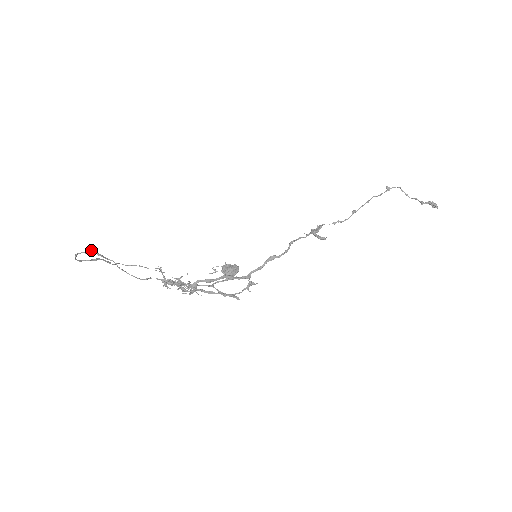
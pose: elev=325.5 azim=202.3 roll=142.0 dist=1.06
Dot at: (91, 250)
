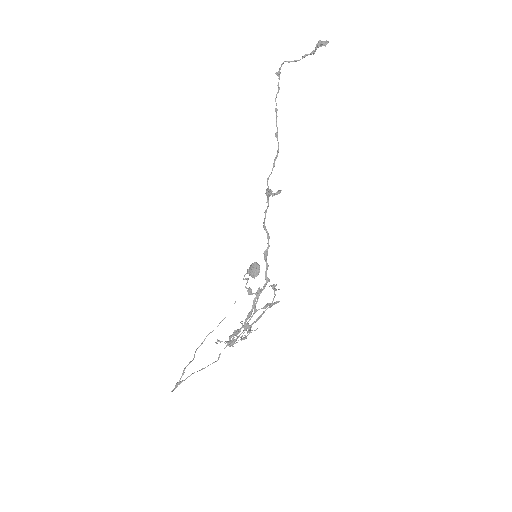
Dot at: (175, 386)
